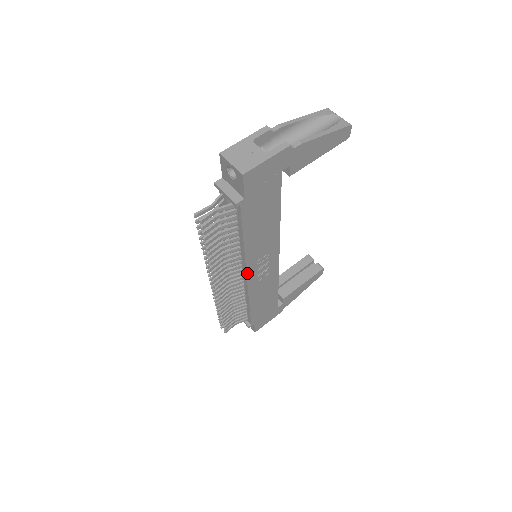
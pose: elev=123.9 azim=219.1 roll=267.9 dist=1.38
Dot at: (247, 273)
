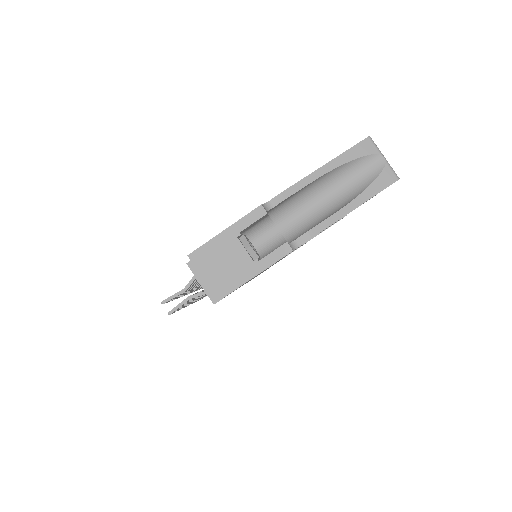
Dot at: occluded
